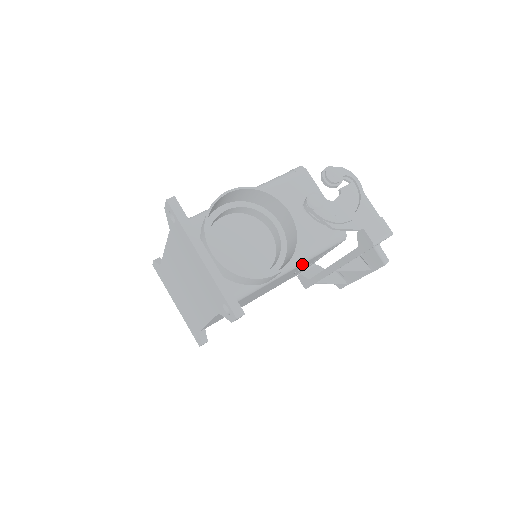
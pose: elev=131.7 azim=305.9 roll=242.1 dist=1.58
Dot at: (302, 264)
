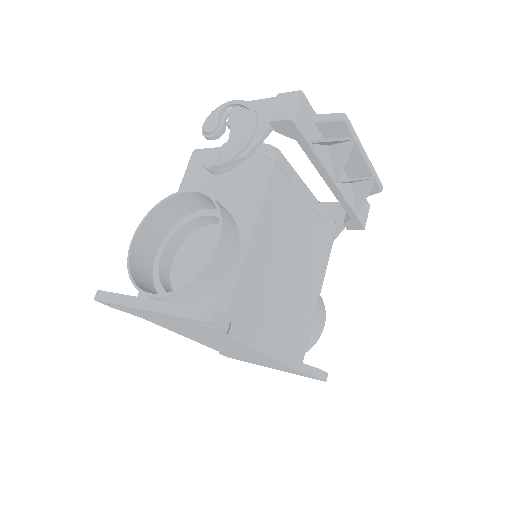
Dot at: (261, 213)
